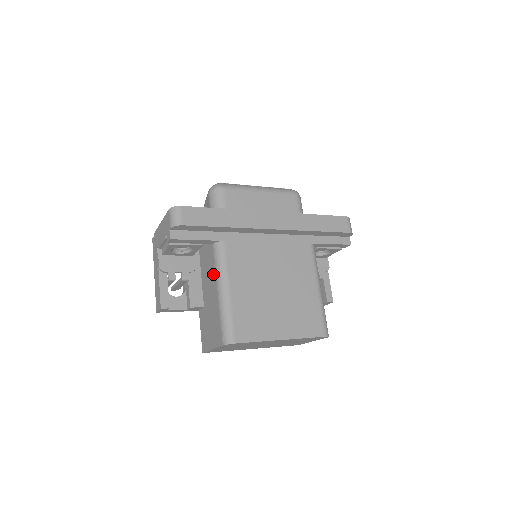
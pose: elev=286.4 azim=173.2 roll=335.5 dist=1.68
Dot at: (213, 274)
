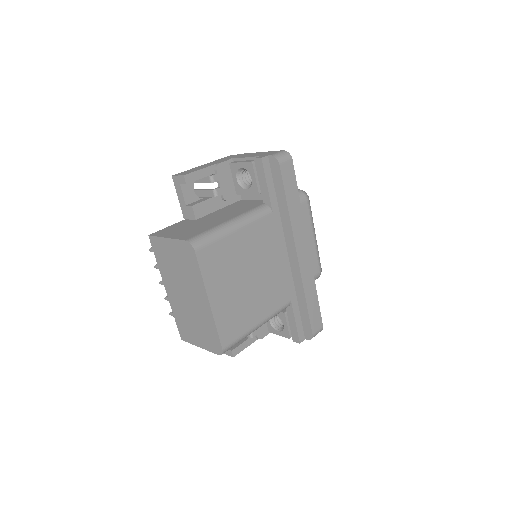
Dot at: (239, 212)
